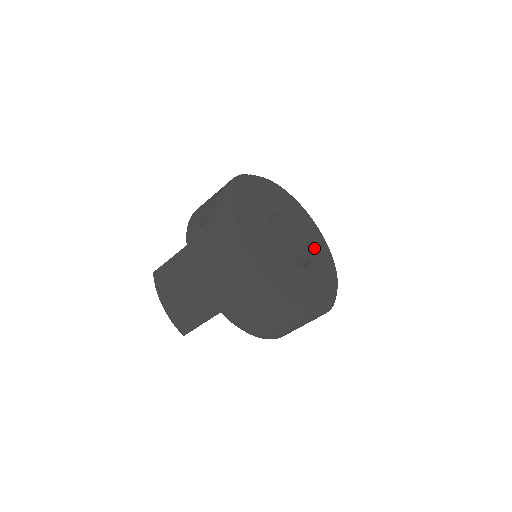
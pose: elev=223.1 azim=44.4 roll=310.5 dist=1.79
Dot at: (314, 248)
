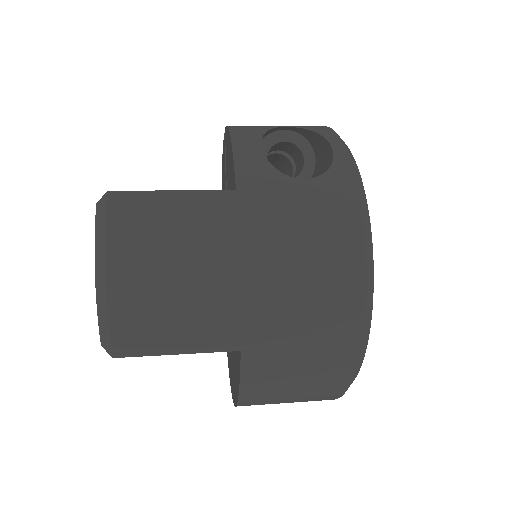
Dot at: occluded
